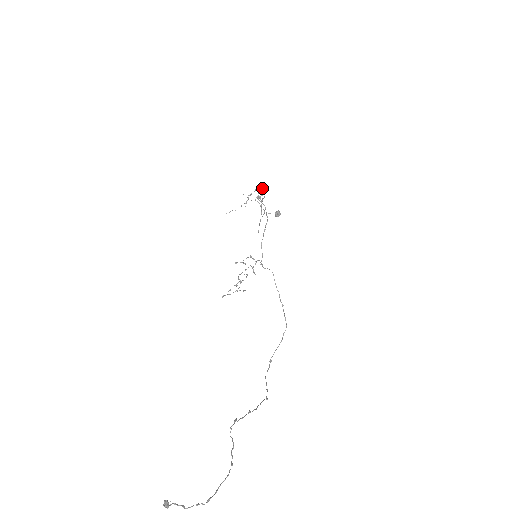
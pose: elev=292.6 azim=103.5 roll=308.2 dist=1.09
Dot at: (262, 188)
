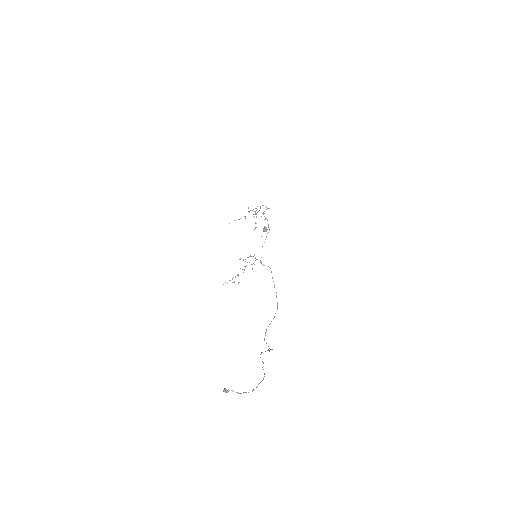
Dot at: occluded
